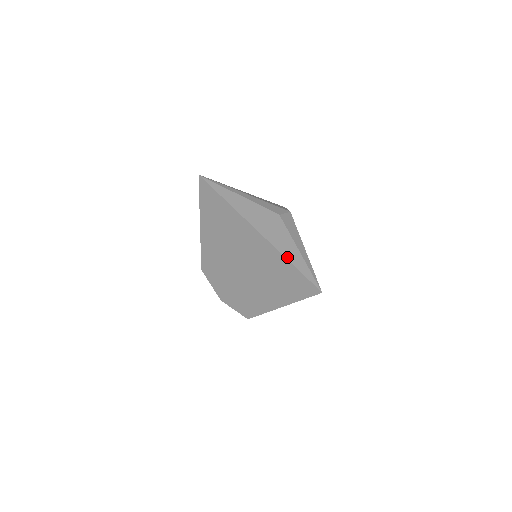
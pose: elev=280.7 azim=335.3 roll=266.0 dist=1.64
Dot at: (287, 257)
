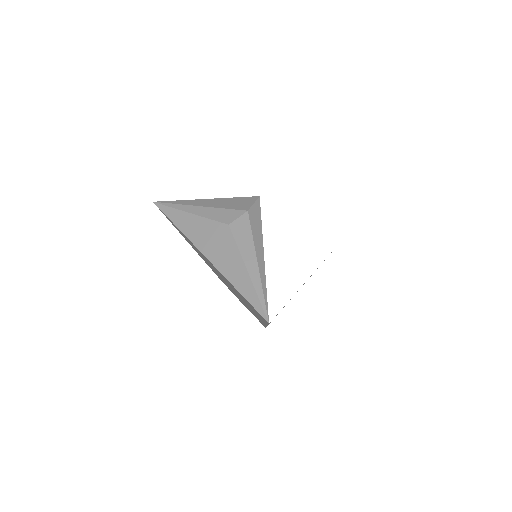
Dot at: (233, 283)
